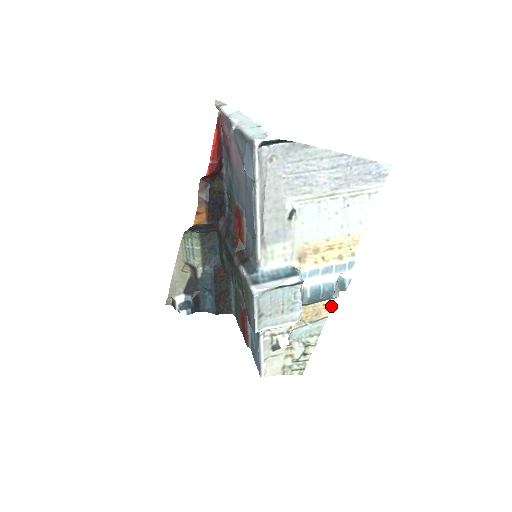
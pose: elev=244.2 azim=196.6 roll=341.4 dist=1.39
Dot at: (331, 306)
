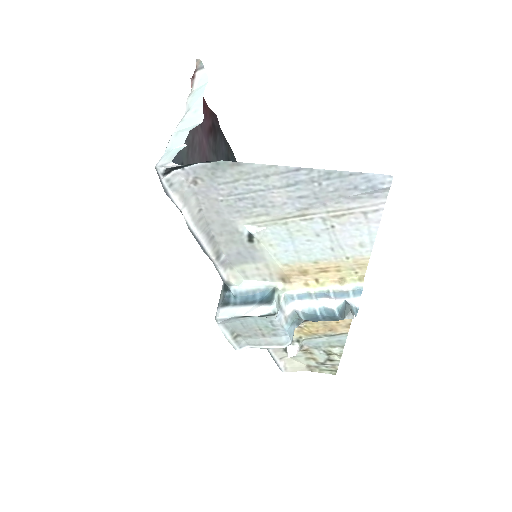
Dot at: (349, 324)
